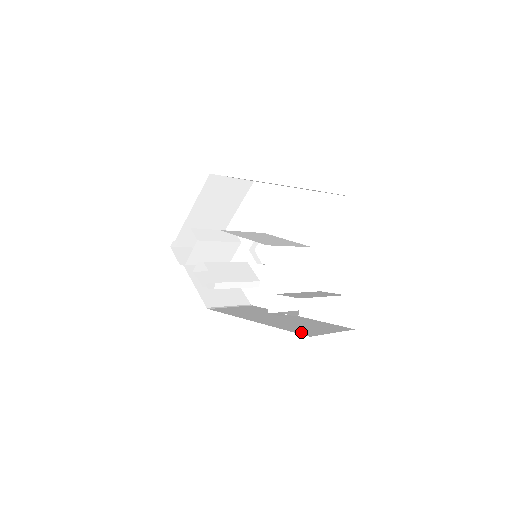
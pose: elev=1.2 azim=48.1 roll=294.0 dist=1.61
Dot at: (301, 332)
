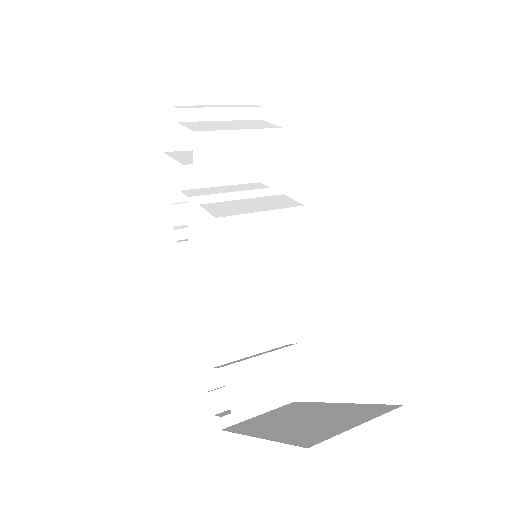
Dot at: occluded
